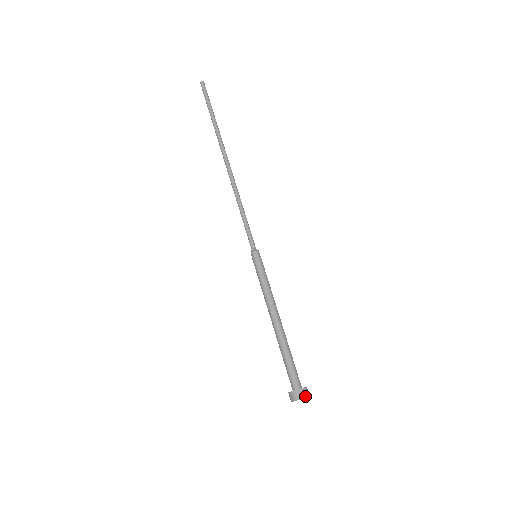
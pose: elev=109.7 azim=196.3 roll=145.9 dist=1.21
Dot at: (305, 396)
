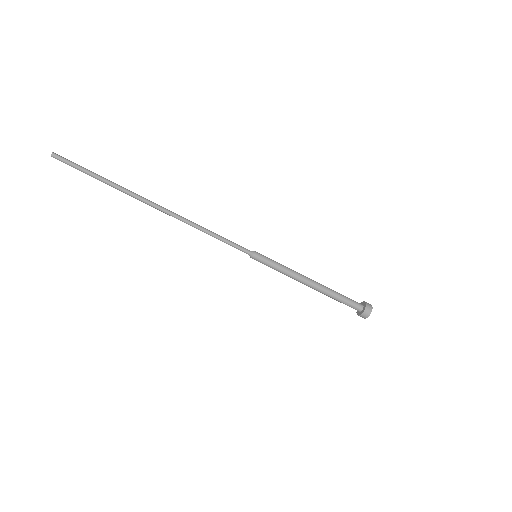
Dot at: (367, 317)
